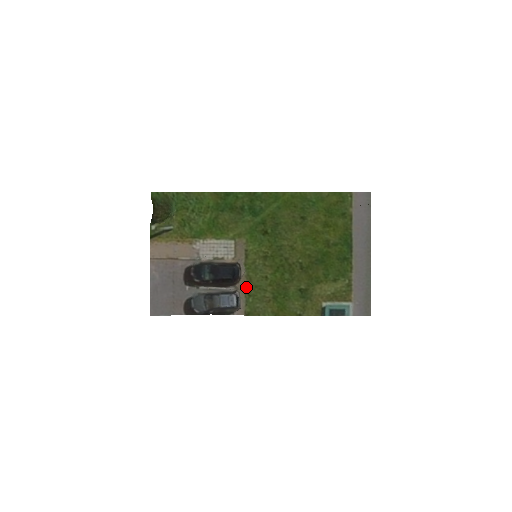
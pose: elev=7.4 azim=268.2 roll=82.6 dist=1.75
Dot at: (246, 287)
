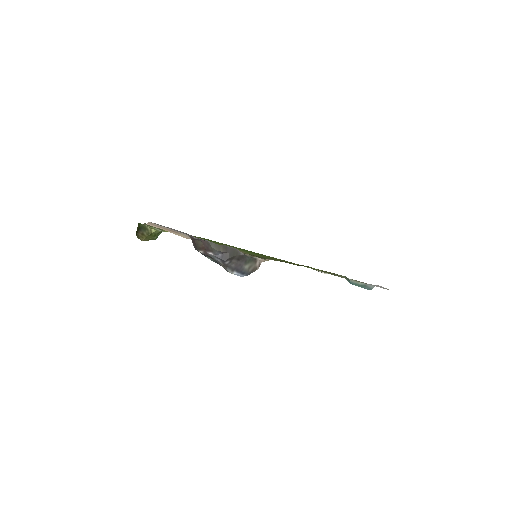
Dot at: (259, 257)
